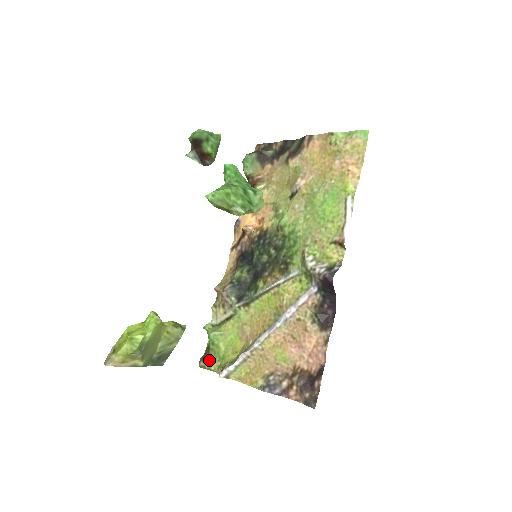
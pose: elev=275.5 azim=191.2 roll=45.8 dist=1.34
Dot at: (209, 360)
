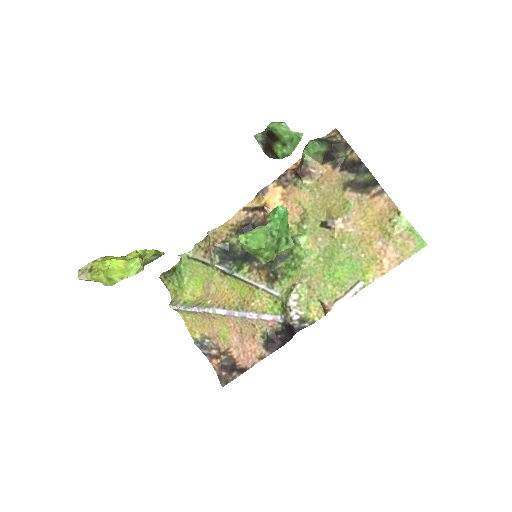
Dot at: (170, 280)
